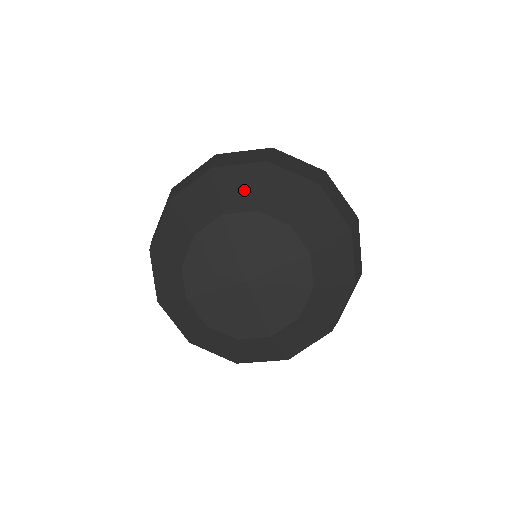
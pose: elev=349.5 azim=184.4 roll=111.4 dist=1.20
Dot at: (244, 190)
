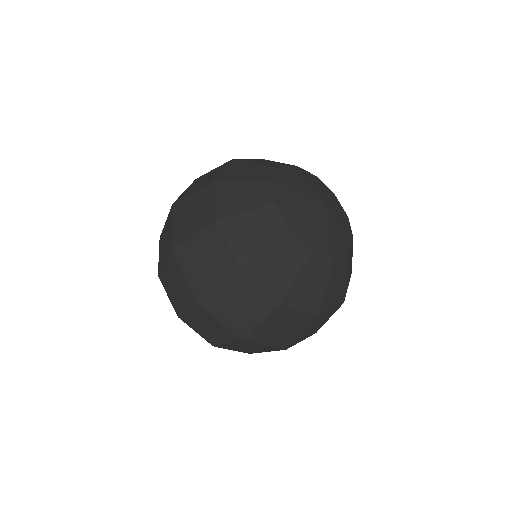
Dot at: occluded
